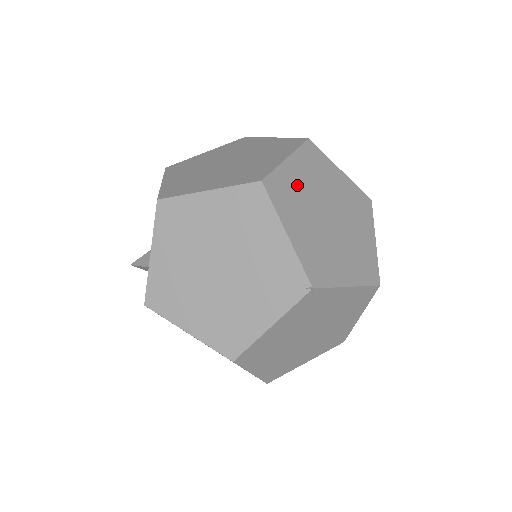
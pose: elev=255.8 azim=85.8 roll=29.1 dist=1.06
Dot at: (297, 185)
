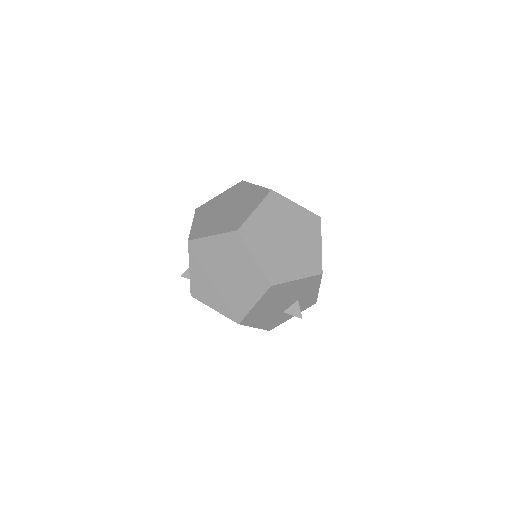
Dot at: occluded
